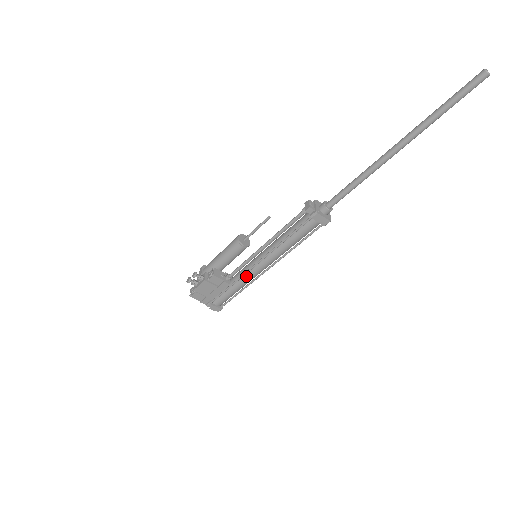
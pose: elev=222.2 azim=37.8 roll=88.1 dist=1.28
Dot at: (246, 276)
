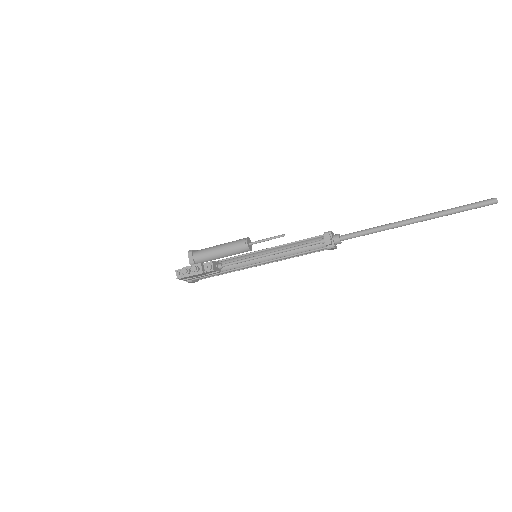
Dot at: (240, 268)
